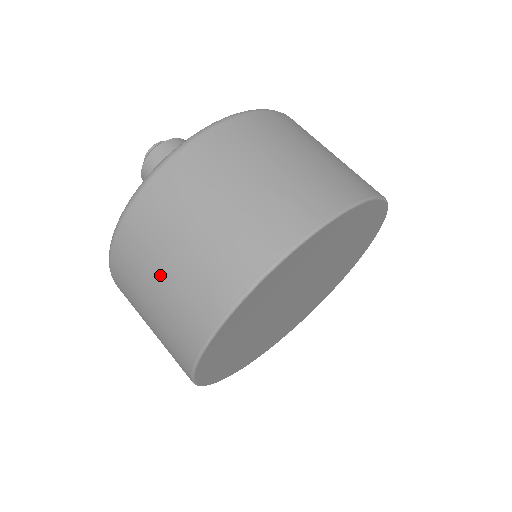
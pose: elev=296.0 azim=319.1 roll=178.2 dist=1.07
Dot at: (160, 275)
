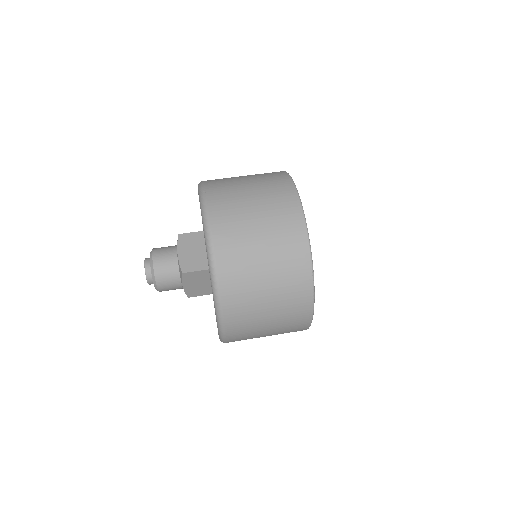
Dot at: (263, 277)
